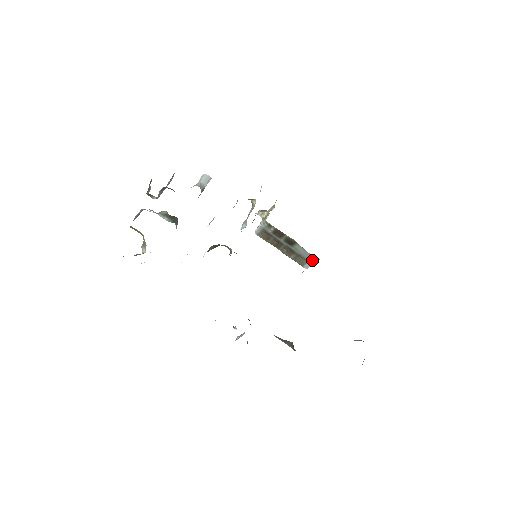
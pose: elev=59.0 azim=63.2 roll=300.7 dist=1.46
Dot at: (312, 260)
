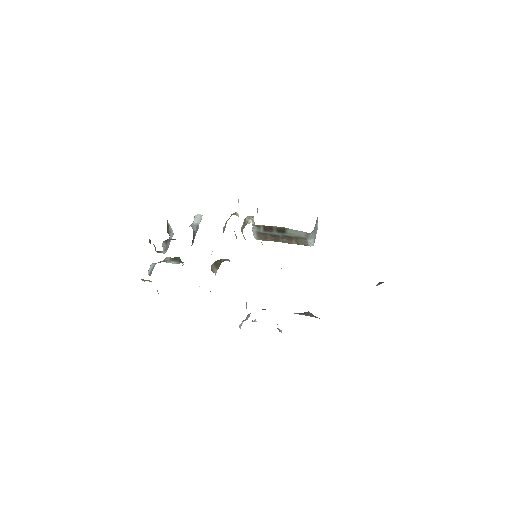
Dot at: (308, 236)
